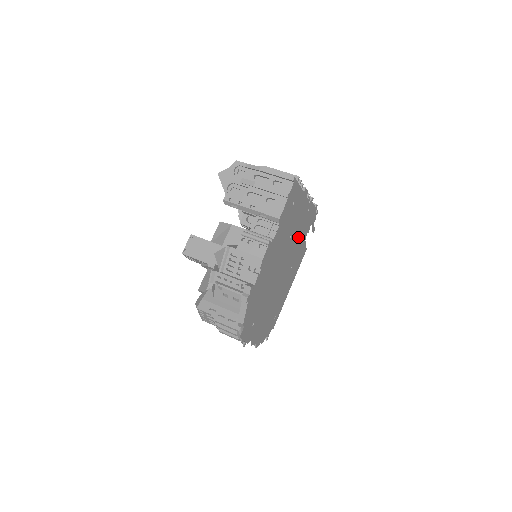
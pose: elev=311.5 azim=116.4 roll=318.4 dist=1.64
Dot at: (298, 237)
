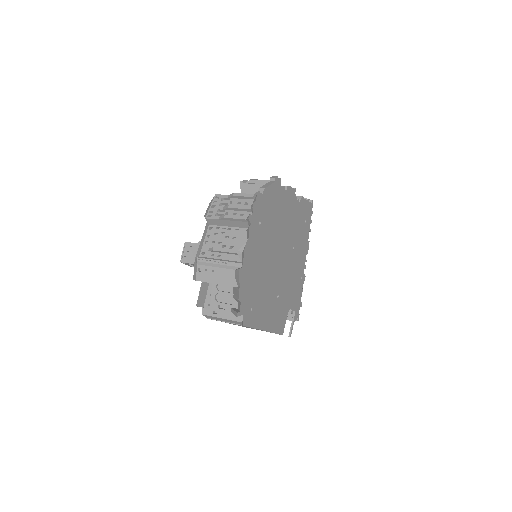
Dot at: (291, 278)
